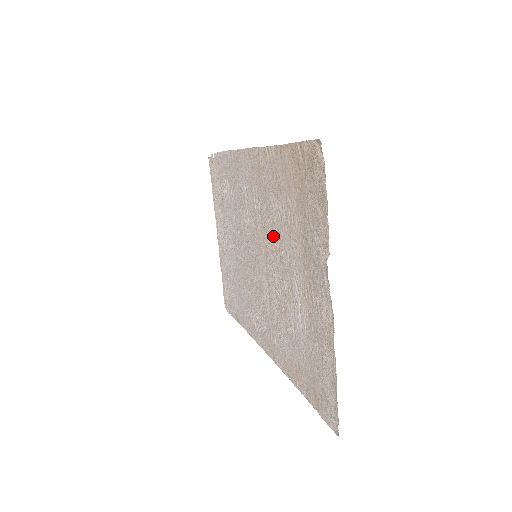
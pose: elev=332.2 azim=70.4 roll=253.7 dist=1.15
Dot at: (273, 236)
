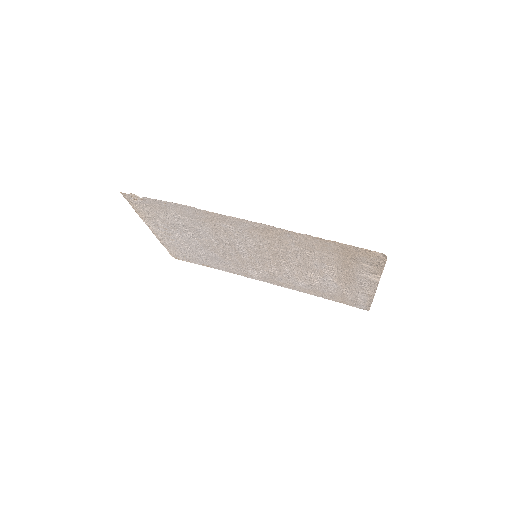
Dot at: (294, 258)
